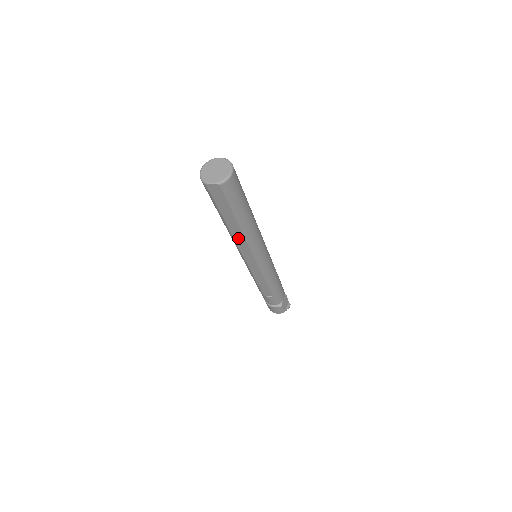
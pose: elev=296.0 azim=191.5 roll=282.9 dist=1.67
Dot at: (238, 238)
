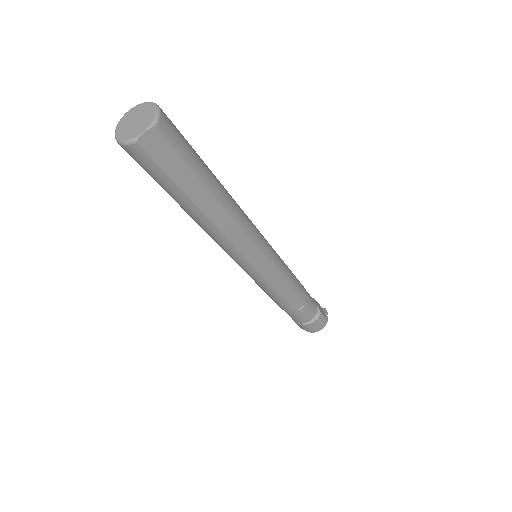
Dot at: (224, 226)
